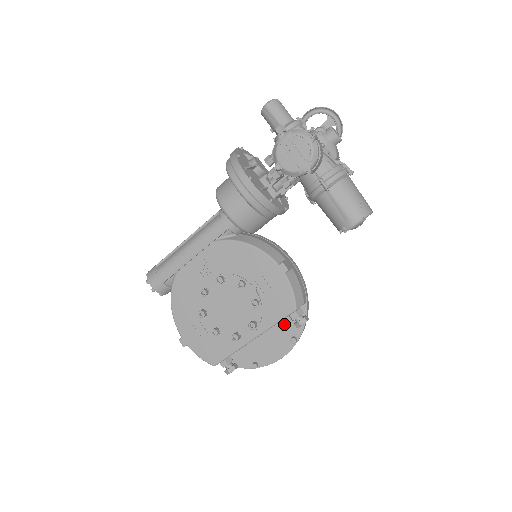
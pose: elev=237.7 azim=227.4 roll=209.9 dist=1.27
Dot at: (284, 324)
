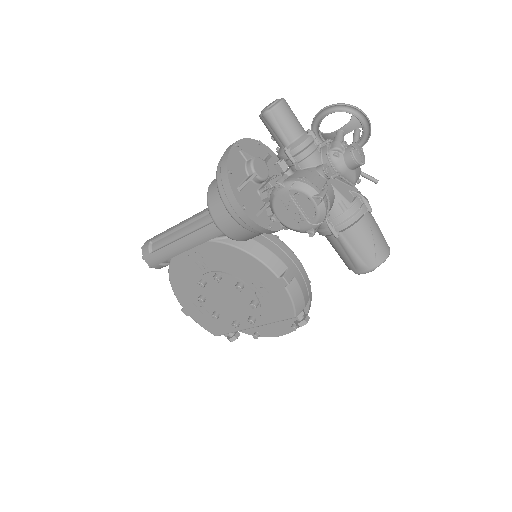
Dot at: occluded
